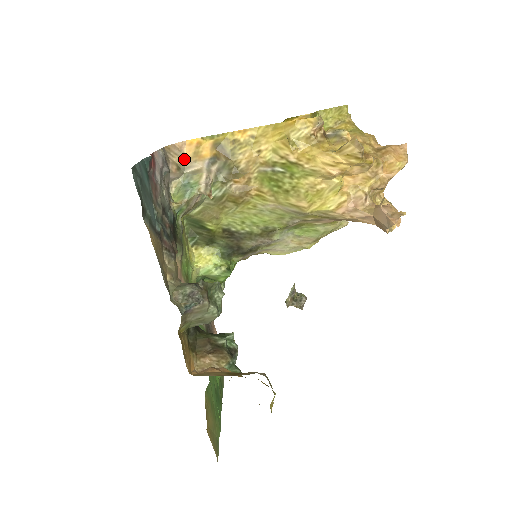
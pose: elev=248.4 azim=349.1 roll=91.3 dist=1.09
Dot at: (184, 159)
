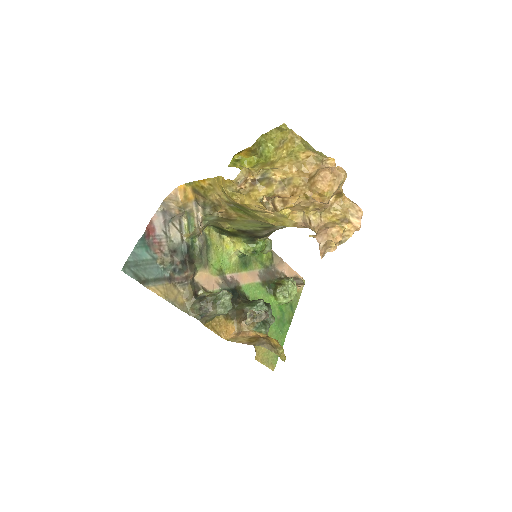
Dot at: (181, 202)
